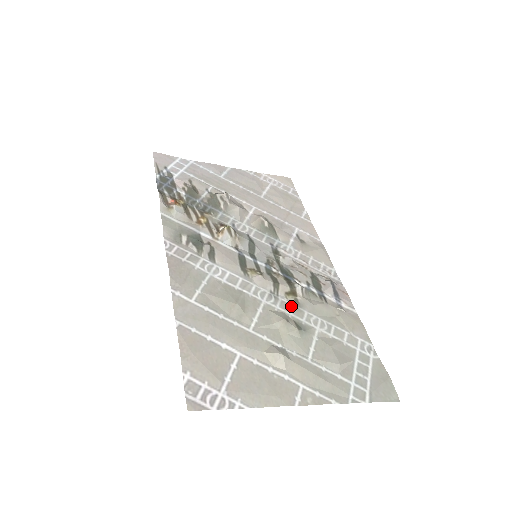
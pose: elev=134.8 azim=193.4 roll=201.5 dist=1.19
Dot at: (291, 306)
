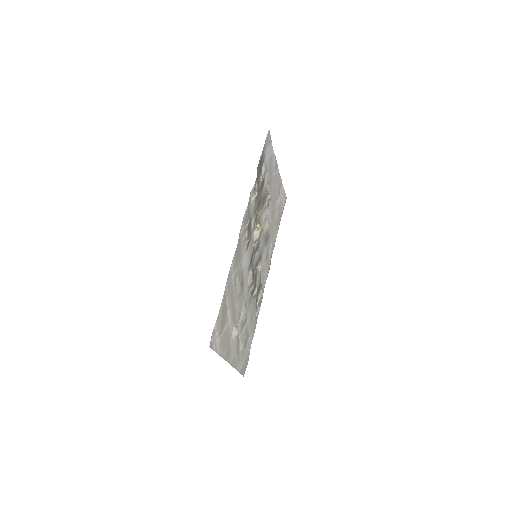
Dot at: (249, 300)
